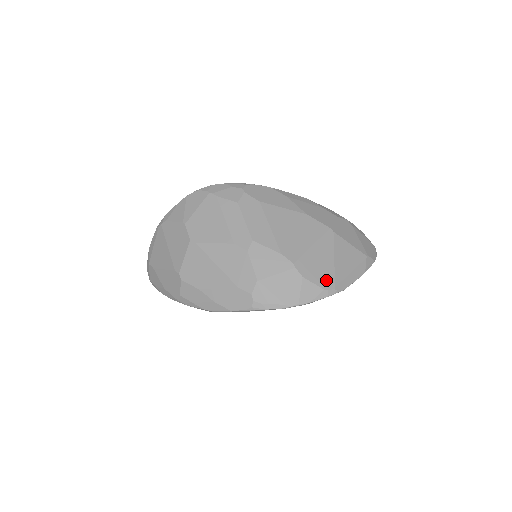
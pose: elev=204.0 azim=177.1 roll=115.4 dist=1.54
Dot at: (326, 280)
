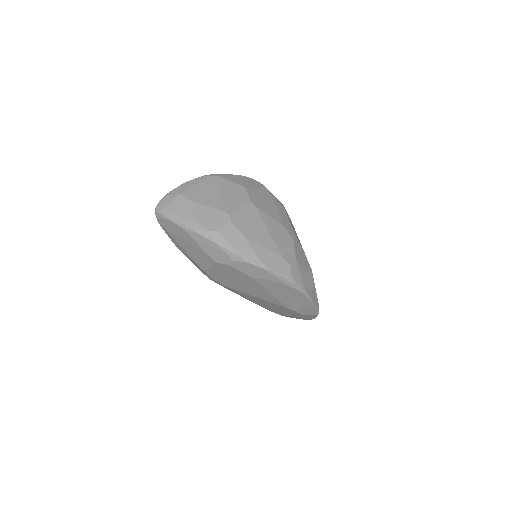
Dot at: occluded
